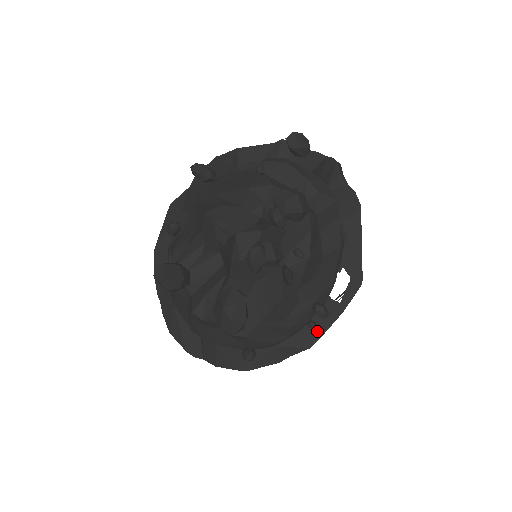
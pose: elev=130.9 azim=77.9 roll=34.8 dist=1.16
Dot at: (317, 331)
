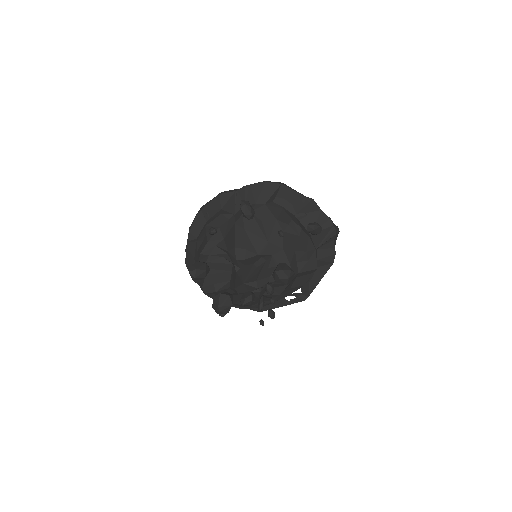
Dot at: (268, 307)
